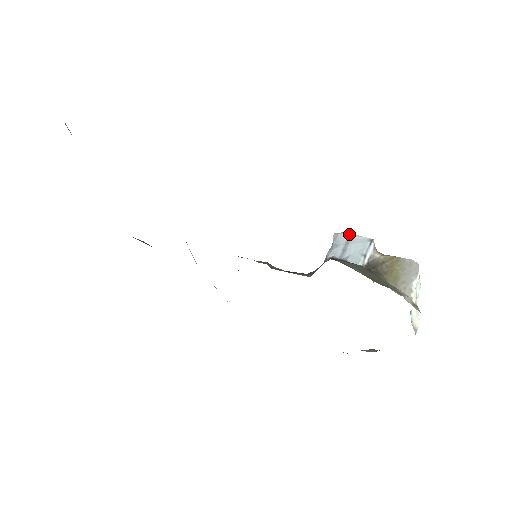
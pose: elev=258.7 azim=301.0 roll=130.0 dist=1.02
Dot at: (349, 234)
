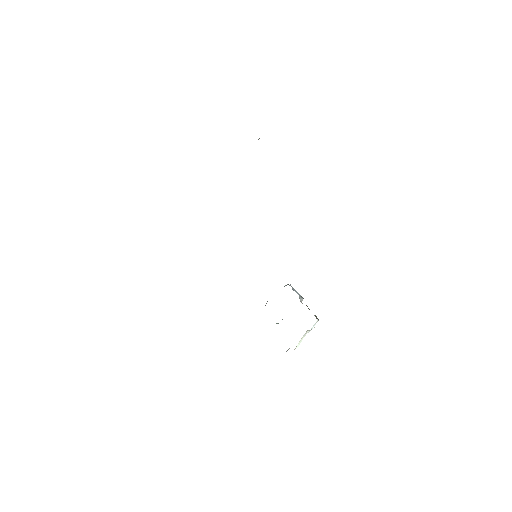
Dot at: occluded
